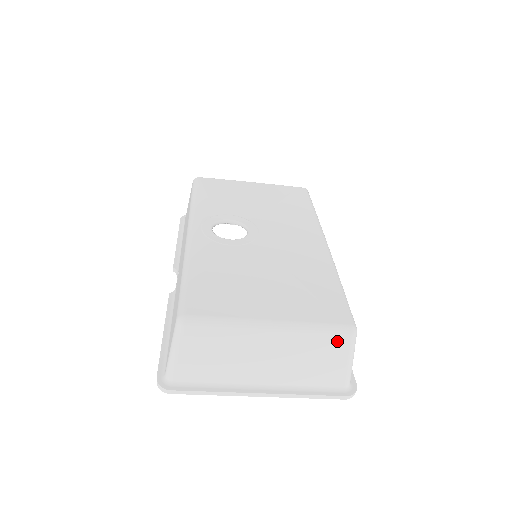
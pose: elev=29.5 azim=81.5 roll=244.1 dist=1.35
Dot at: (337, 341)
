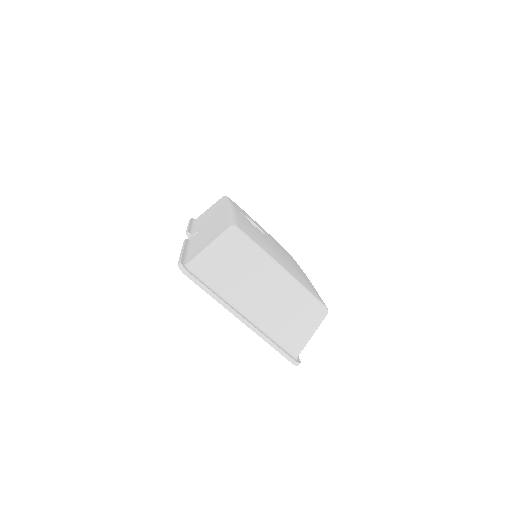
Dot at: (314, 311)
